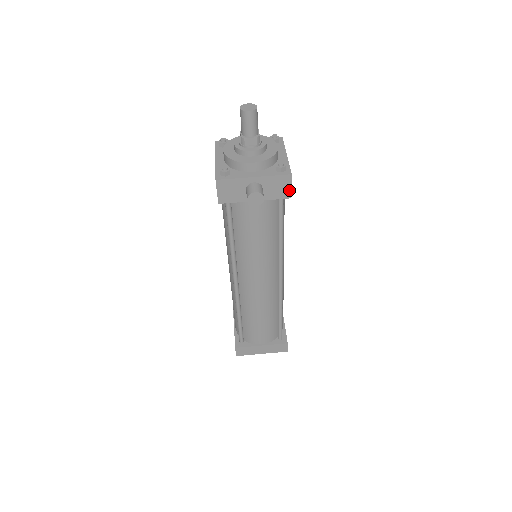
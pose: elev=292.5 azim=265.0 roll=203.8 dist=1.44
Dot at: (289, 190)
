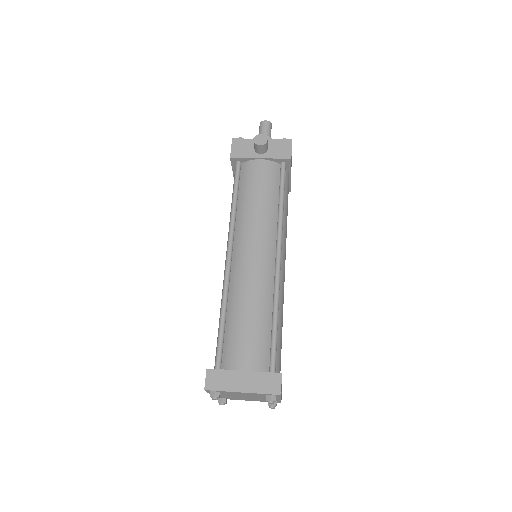
Dot at: (290, 152)
